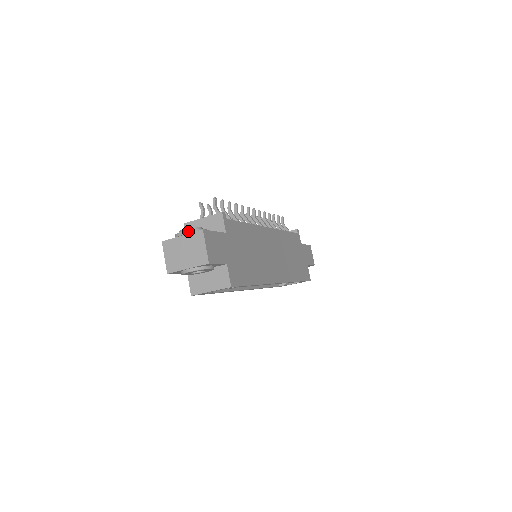
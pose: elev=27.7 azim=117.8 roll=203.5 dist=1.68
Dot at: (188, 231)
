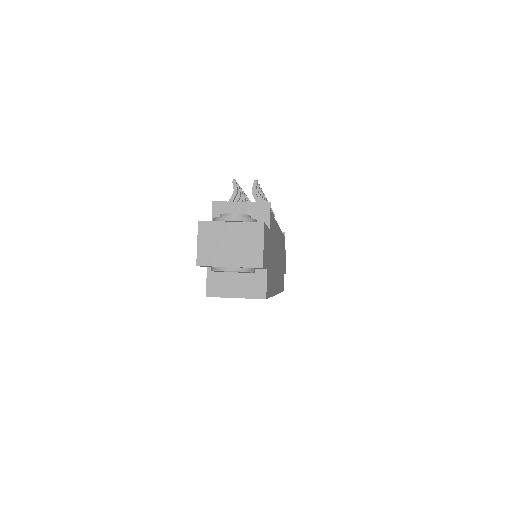
Dot at: (240, 218)
